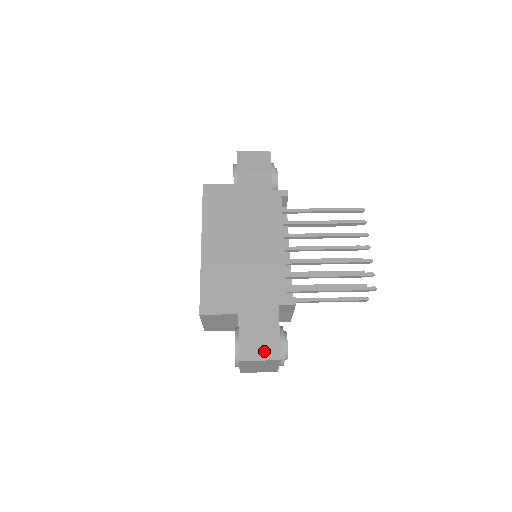
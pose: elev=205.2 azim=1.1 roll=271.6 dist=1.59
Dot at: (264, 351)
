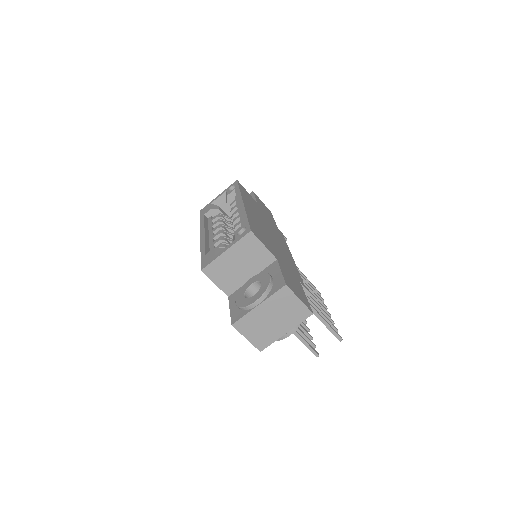
Dot at: (301, 297)
